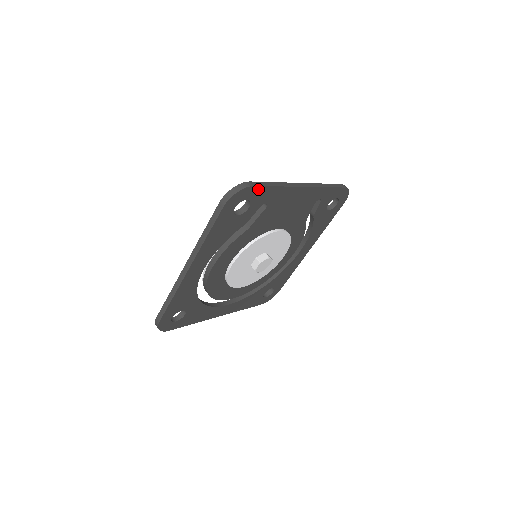
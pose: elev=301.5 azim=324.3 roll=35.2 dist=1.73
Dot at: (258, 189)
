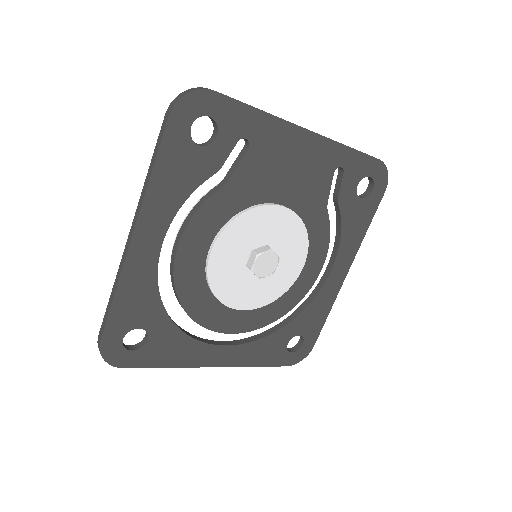
Dot at: (225, 102)
